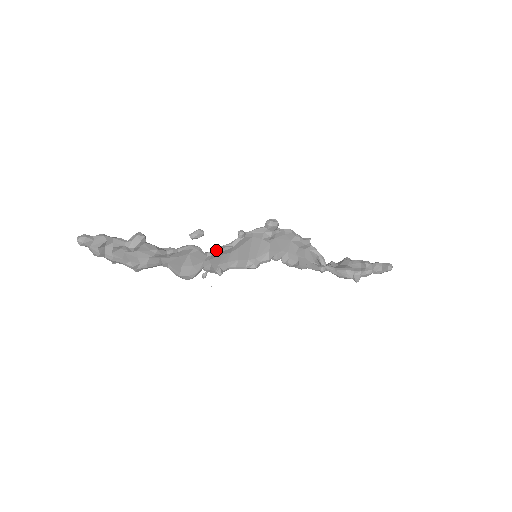
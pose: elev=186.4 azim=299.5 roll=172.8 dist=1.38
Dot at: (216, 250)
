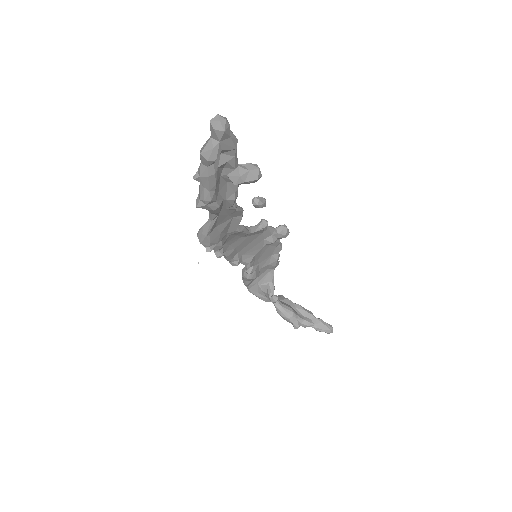
Dot at: (243, 228)
